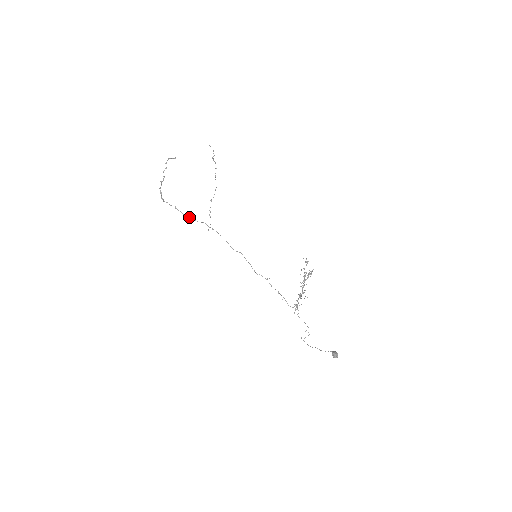
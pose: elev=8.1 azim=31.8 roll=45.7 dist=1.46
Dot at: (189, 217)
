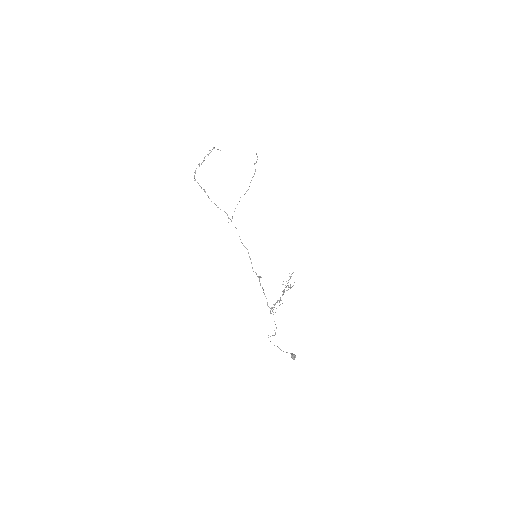
Dot at: (214, 203)
